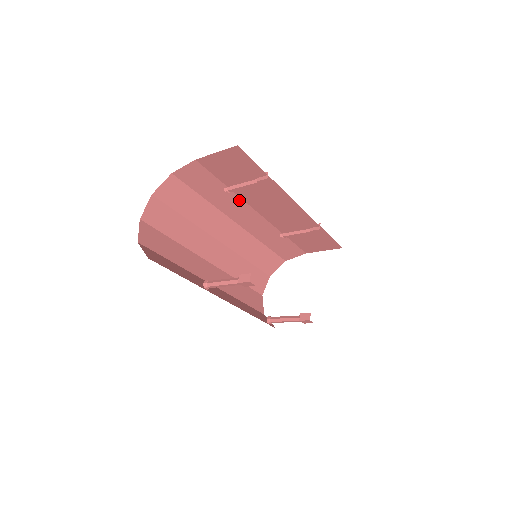
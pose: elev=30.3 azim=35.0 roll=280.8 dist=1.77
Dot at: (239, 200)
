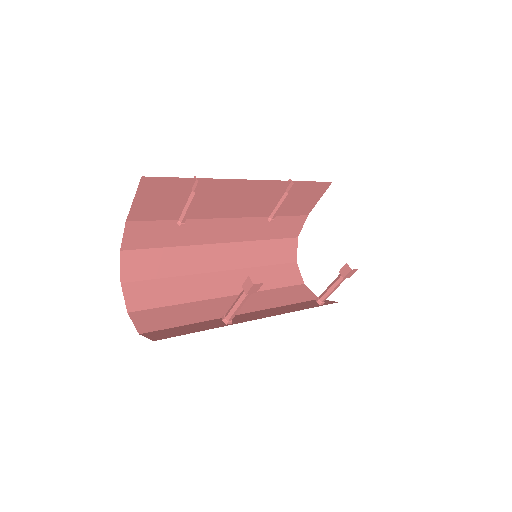
Dot at: (200, 222)
